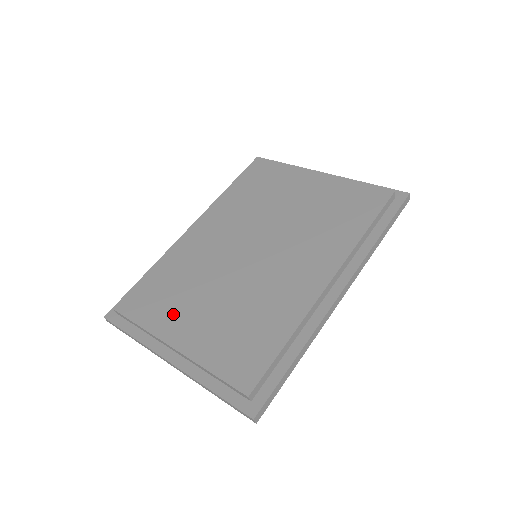
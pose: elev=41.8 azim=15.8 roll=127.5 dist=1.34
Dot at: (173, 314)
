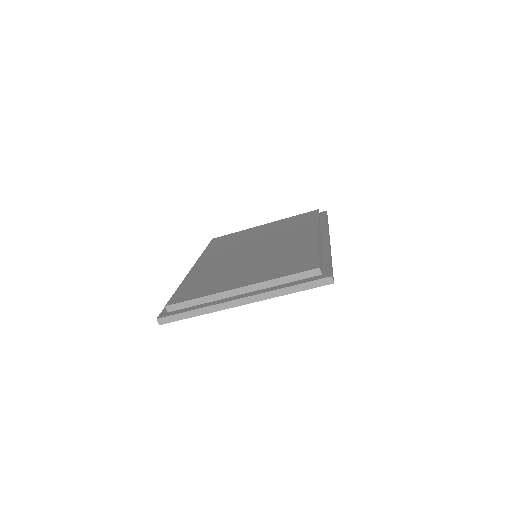
Dot at: (223, 283)
